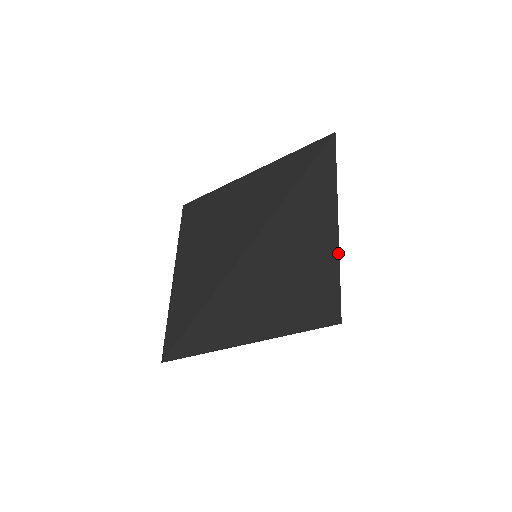
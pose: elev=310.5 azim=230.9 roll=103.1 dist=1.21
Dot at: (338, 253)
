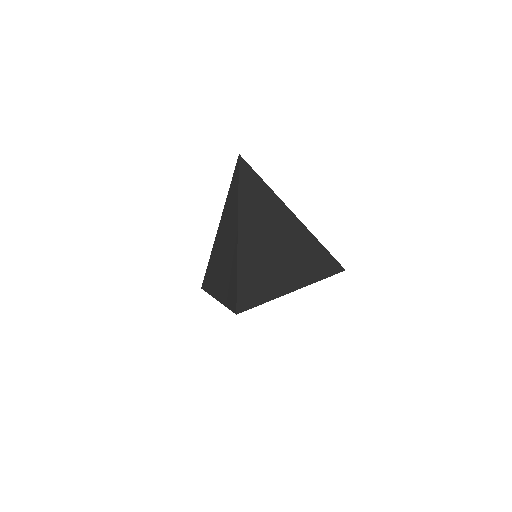
Dot at: (299, 221)
